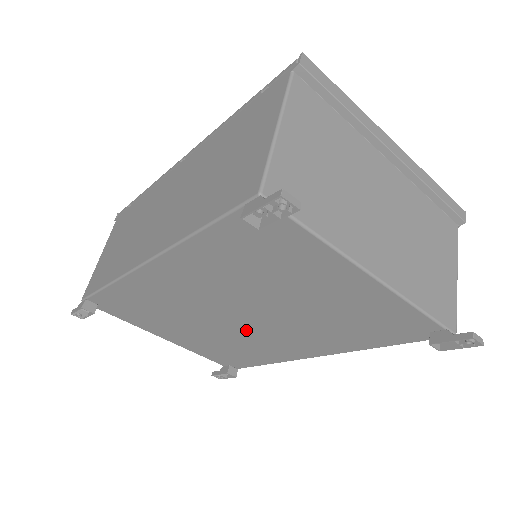
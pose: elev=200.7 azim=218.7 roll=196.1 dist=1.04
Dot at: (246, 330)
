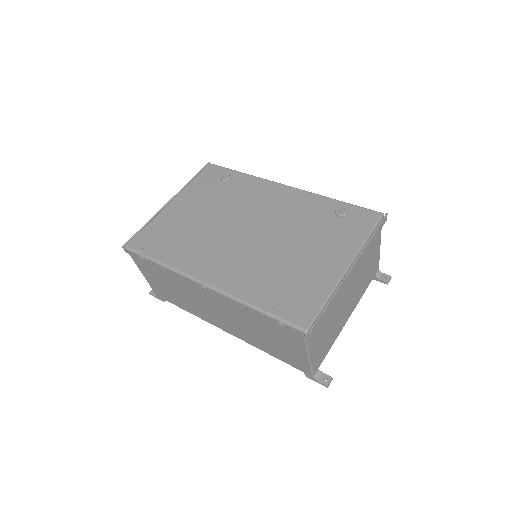
Dot at: occluded
